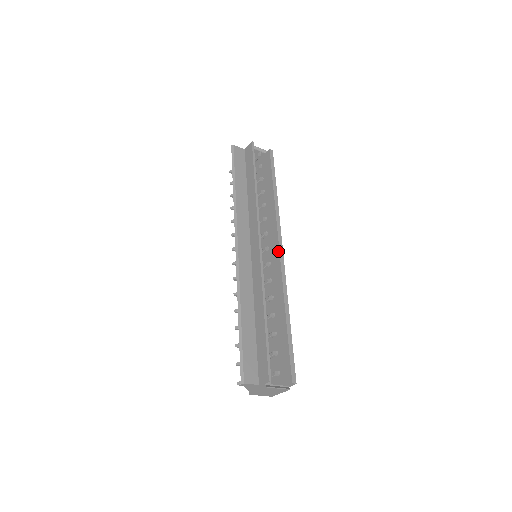
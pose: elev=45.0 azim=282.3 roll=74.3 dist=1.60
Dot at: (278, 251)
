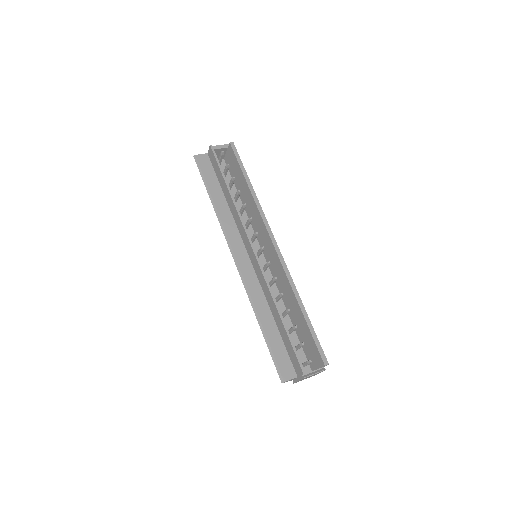
Dot at: (273, 246)
